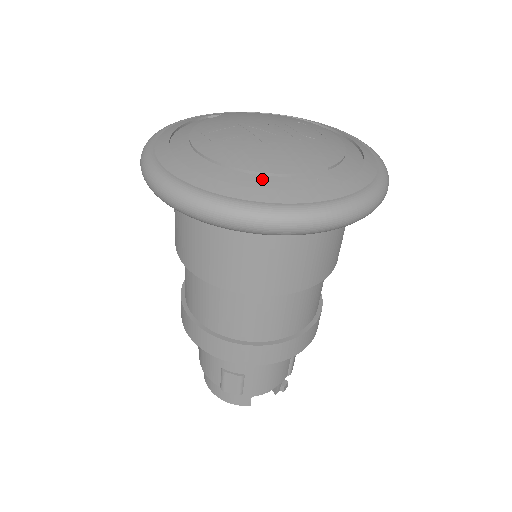
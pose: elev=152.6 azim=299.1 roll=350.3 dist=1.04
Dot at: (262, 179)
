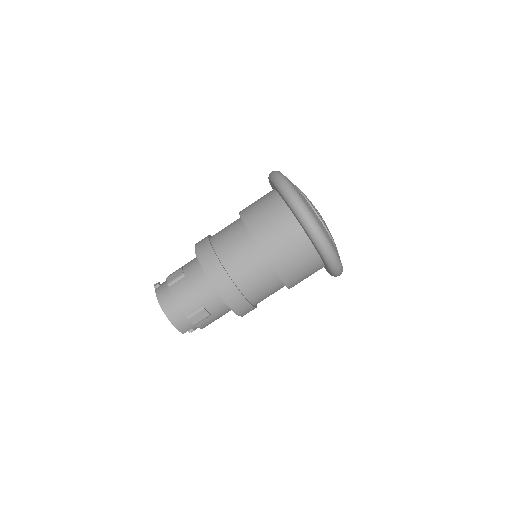
Dot at: (333, 243)
